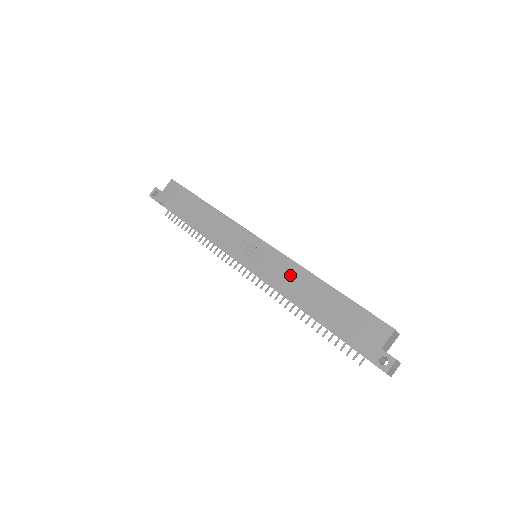
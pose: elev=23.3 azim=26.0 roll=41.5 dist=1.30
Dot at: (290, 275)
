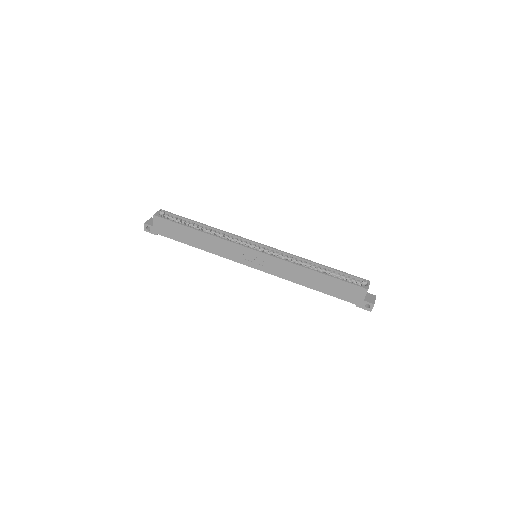
Dot at: (289, 270)
